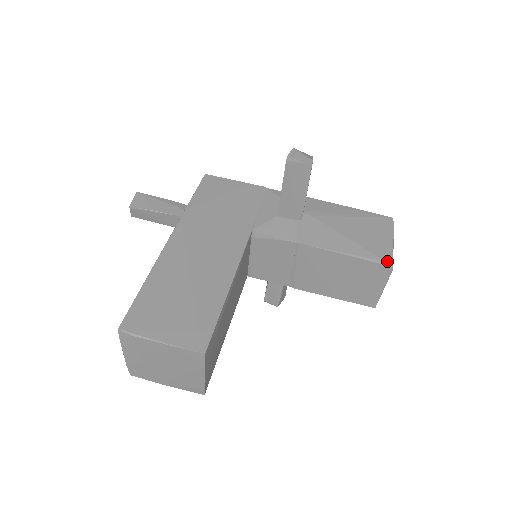
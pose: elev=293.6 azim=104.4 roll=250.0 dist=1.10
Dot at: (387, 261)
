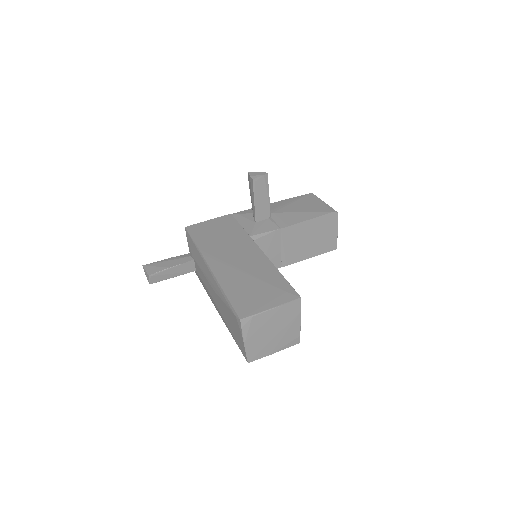
Dot at: (333, 212)
